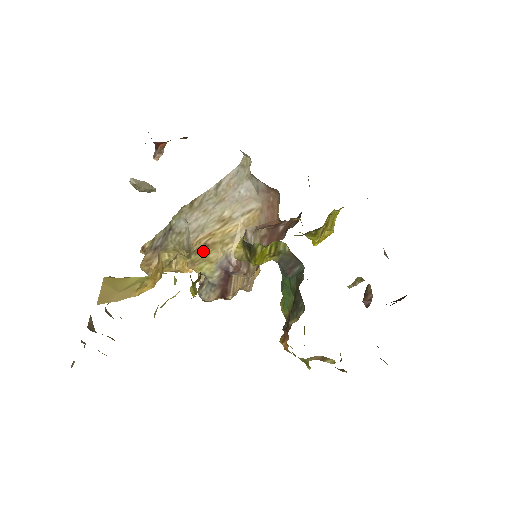
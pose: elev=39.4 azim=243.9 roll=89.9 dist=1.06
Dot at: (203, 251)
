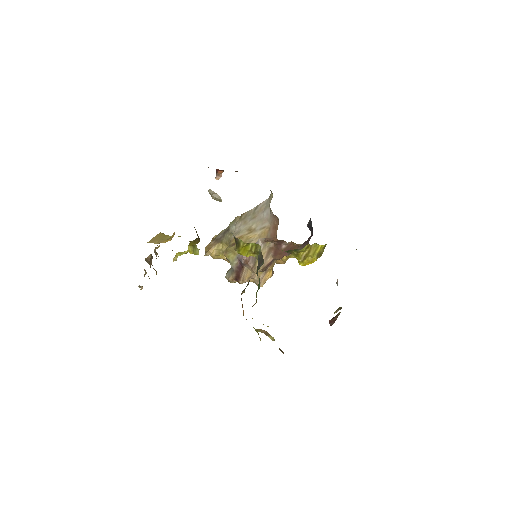
Dot at: occluded
